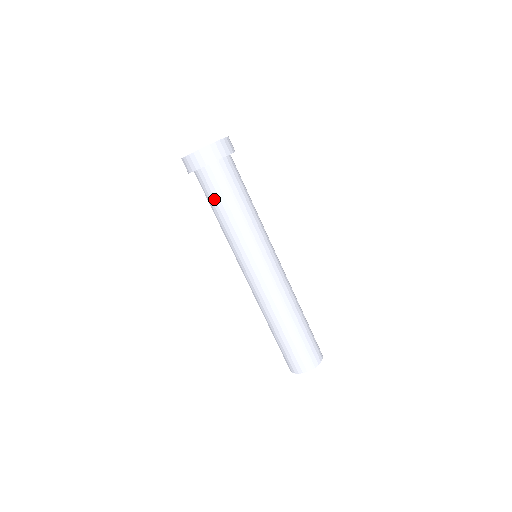
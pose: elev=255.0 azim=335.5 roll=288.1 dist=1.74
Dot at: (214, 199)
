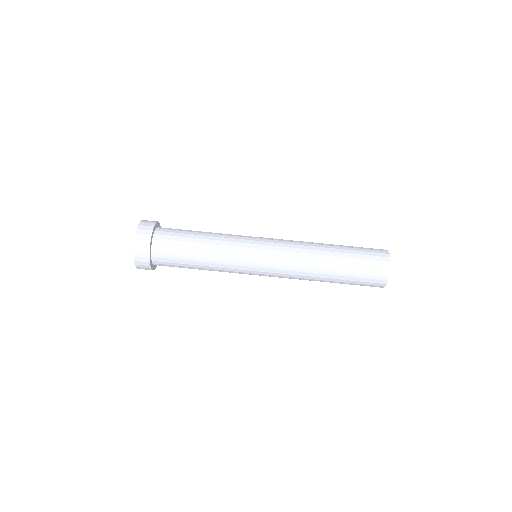
Dot at: occluded
